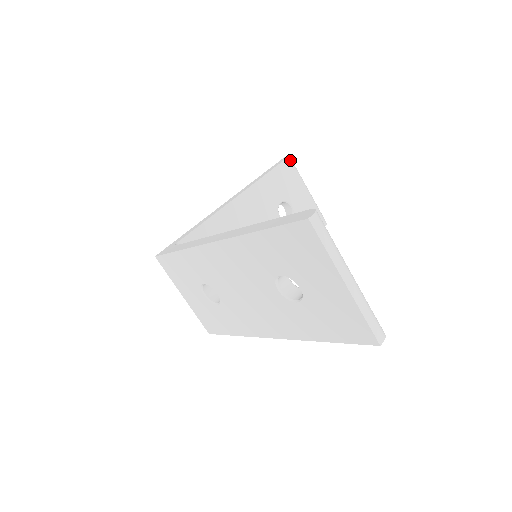
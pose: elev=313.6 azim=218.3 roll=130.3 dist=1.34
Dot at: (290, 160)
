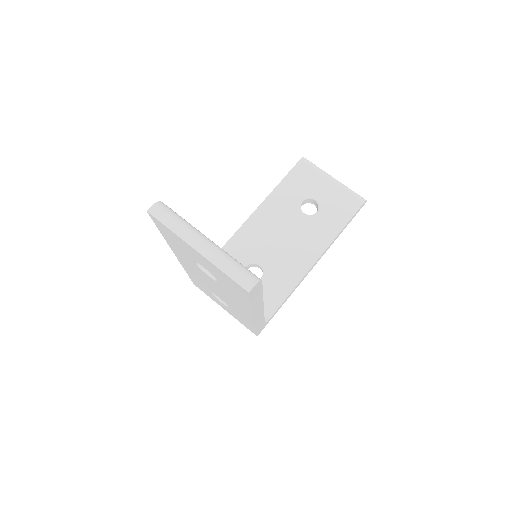
Dot at: (303, 161)
